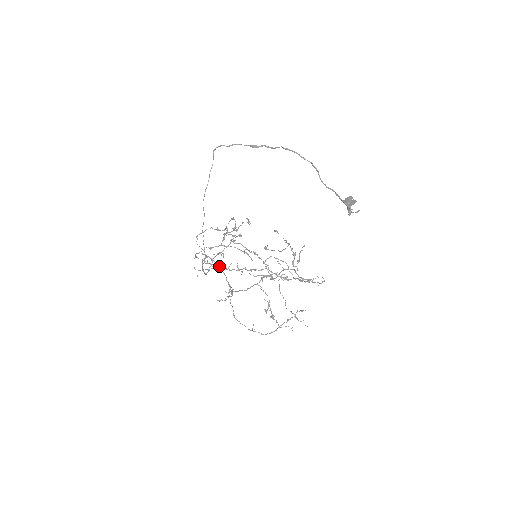
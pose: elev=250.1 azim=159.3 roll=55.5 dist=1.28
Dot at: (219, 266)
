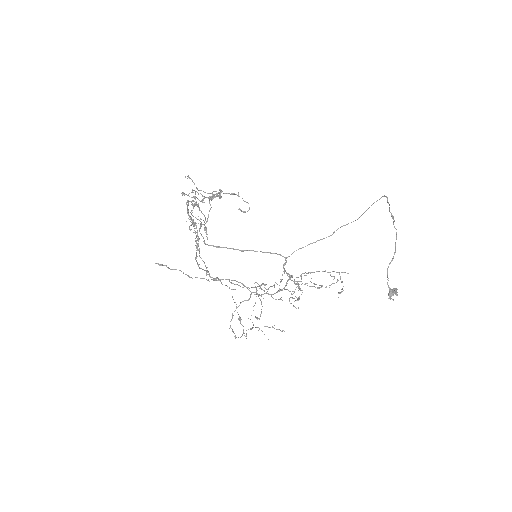
Dot at: occluded
